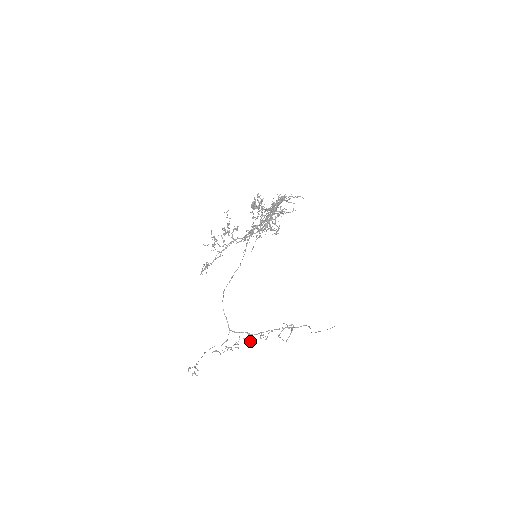
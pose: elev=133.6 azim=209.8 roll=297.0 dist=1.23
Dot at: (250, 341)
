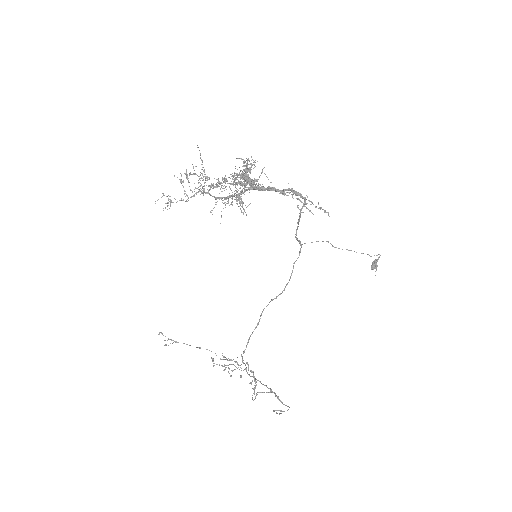
Dot at: (241, 377)
